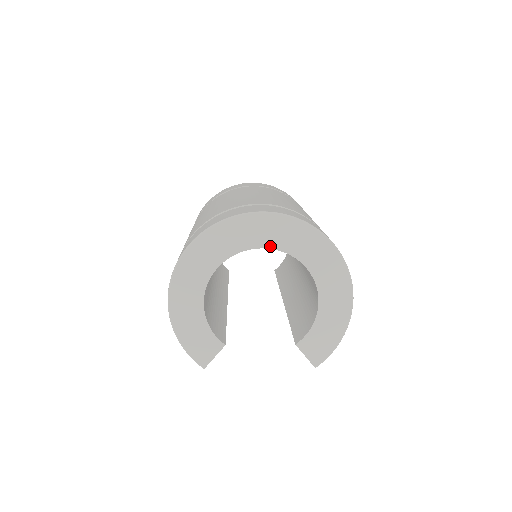
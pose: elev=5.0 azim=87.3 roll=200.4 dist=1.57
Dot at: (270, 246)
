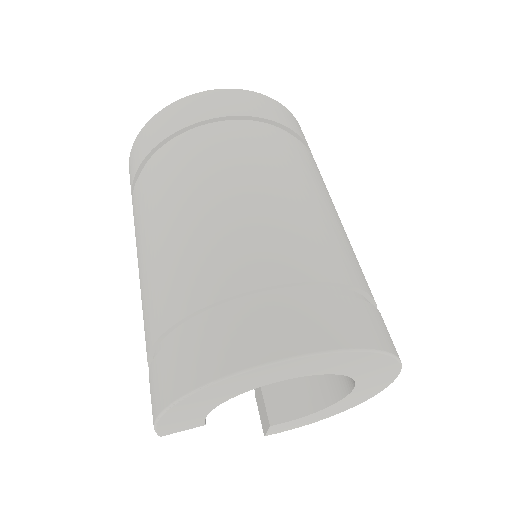
Dot at: (351, 375)
